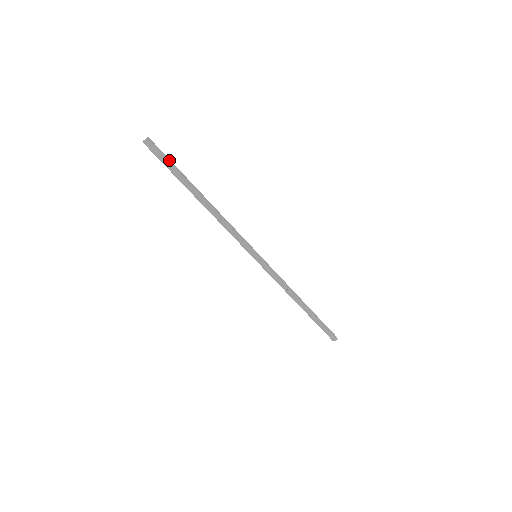
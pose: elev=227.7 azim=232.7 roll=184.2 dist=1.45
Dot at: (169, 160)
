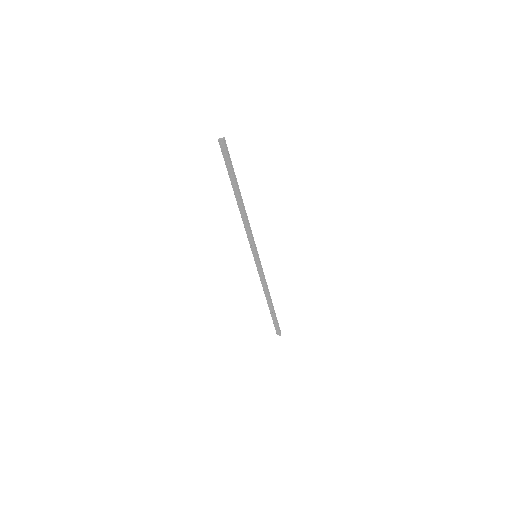
Dot at: (231, 161)
